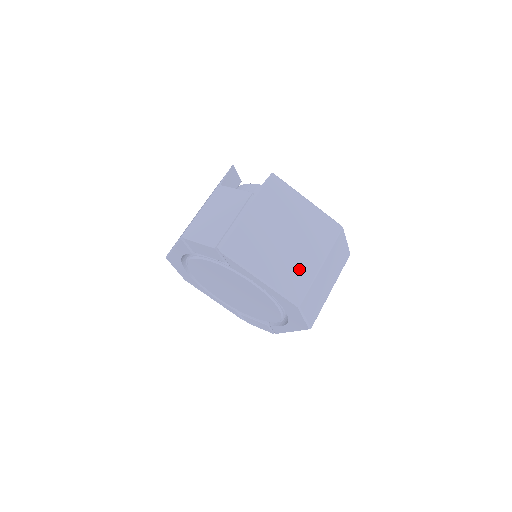
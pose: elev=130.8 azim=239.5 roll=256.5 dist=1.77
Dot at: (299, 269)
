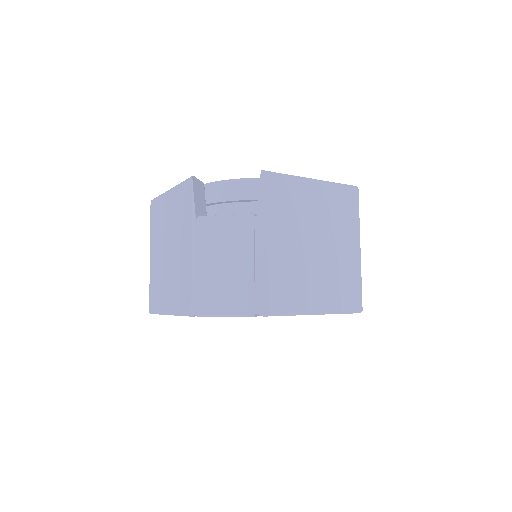
Dot at: (343, 271)
